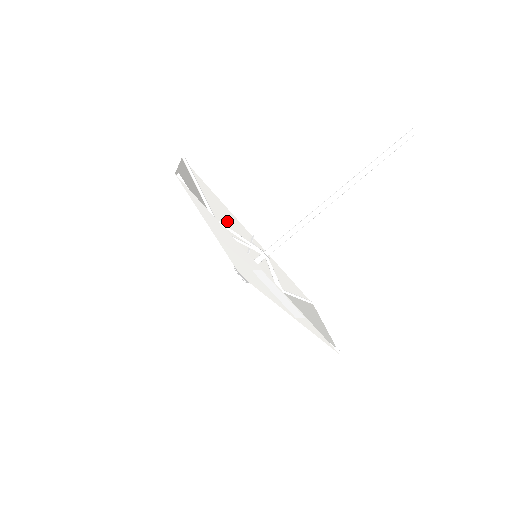
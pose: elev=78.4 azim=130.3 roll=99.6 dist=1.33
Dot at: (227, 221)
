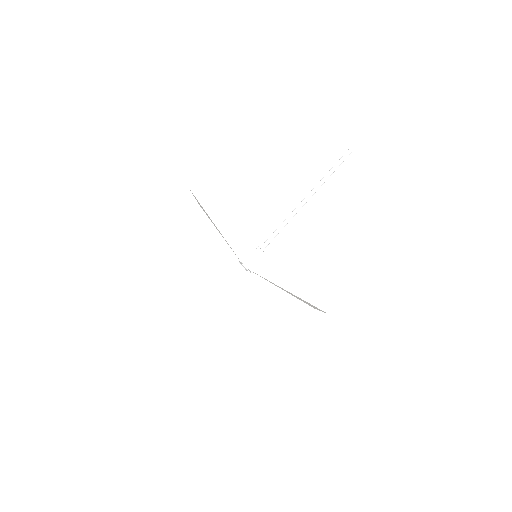
Dot at: occluded
